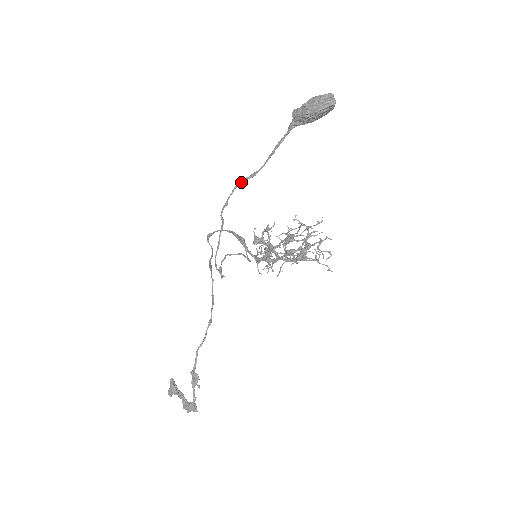
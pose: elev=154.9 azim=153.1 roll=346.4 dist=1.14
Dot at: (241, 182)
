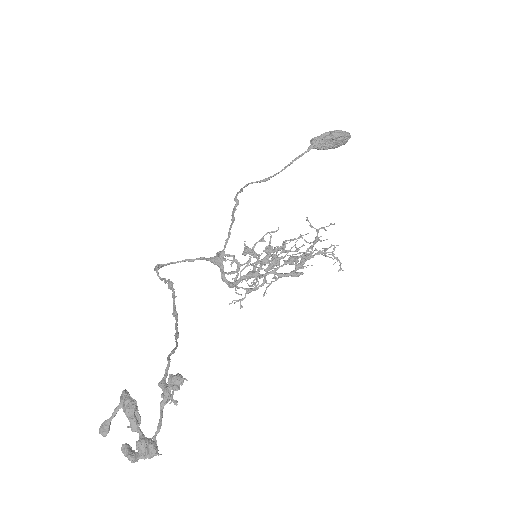
Dot at: (253, 182)
